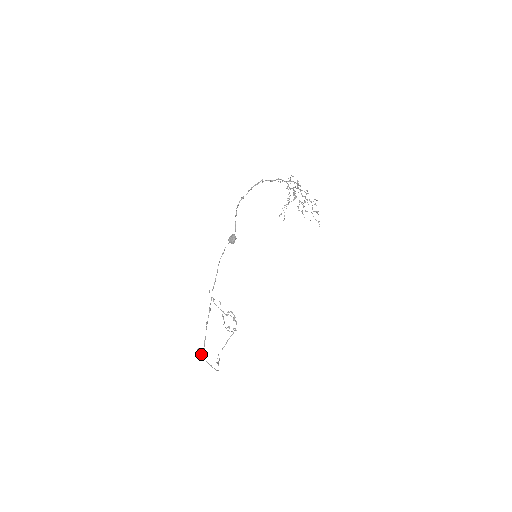
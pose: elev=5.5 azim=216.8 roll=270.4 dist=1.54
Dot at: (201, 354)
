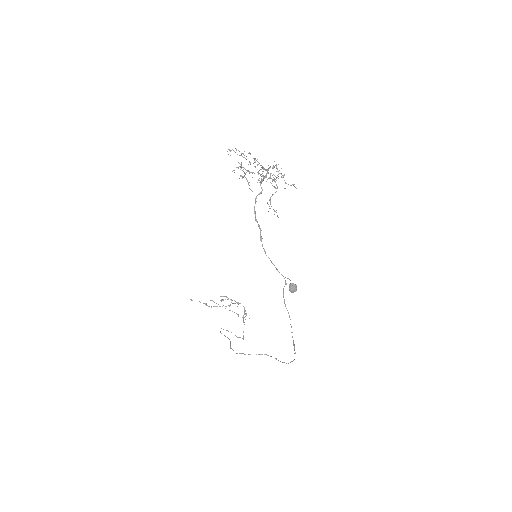
Dot at: occluded
